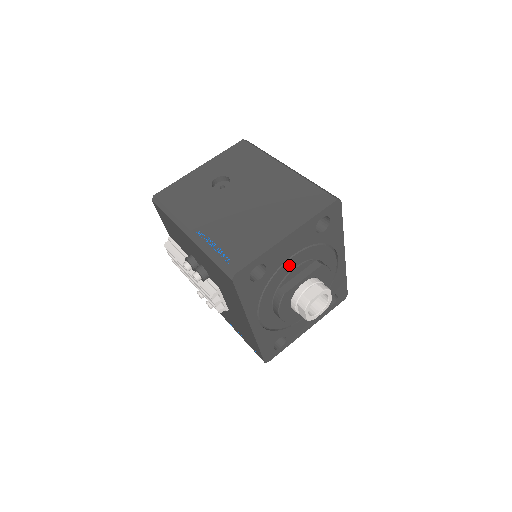
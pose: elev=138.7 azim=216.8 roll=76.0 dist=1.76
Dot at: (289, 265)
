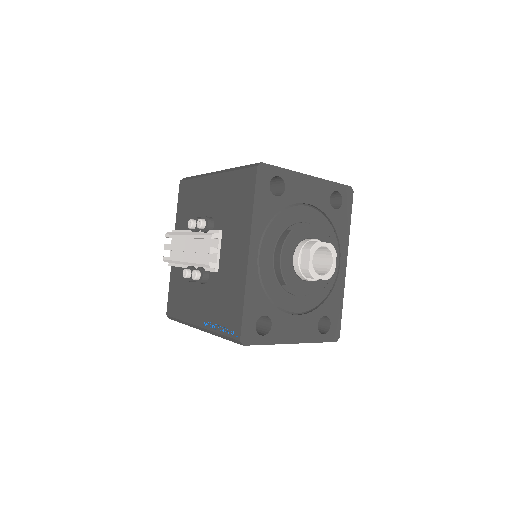
Dot at: (302, 213)
